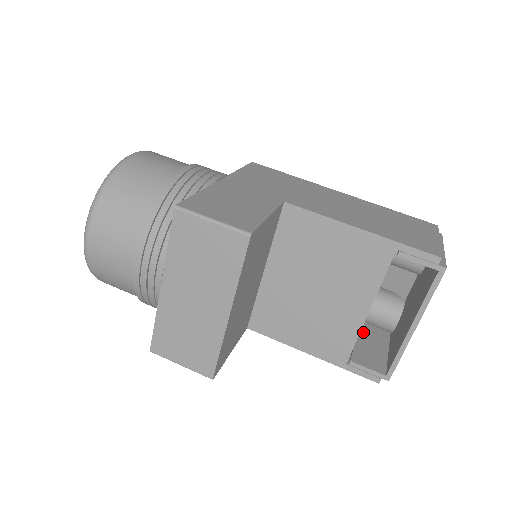
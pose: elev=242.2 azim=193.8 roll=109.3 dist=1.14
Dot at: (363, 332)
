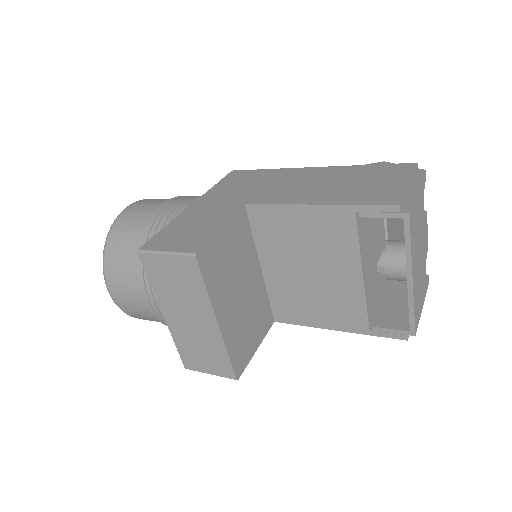
Dot at: (390, 291)
